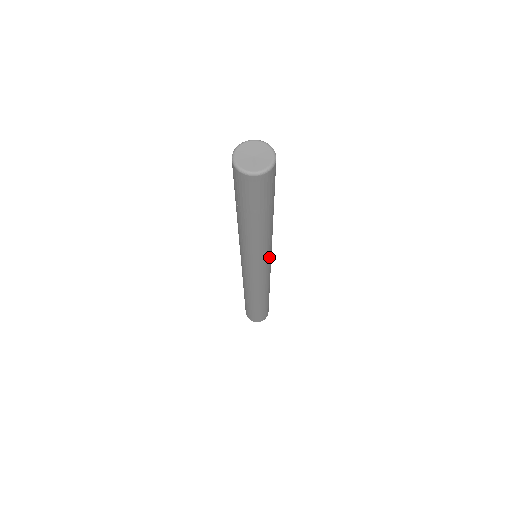
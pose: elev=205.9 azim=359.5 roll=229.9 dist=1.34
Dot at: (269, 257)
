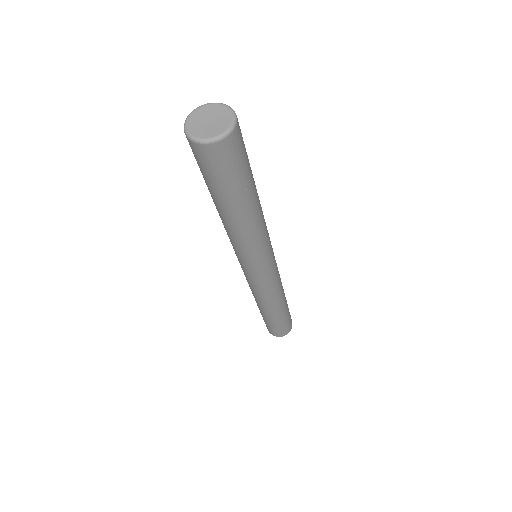
Dot at: (269, 255)
